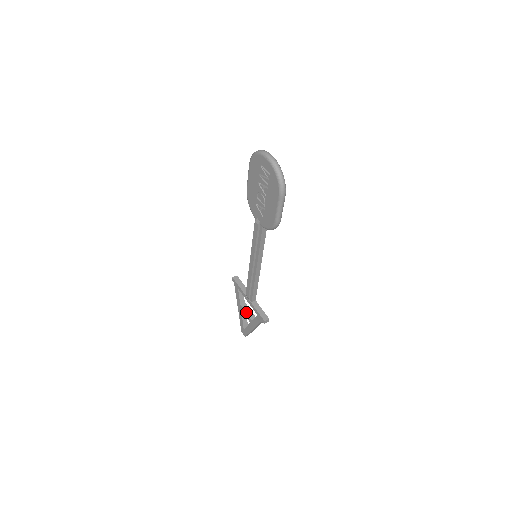
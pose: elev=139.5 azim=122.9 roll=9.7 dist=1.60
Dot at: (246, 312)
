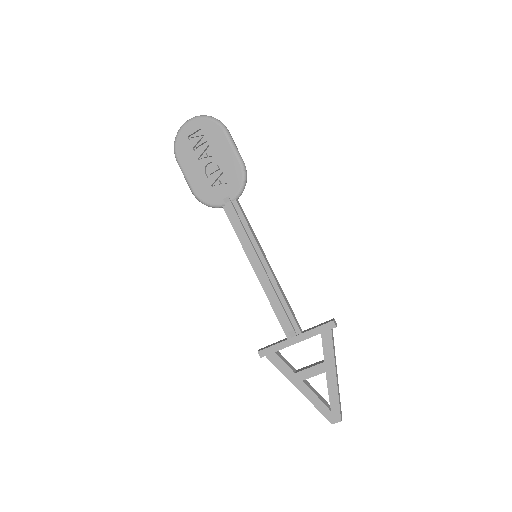
Dot at: (309, 367)
